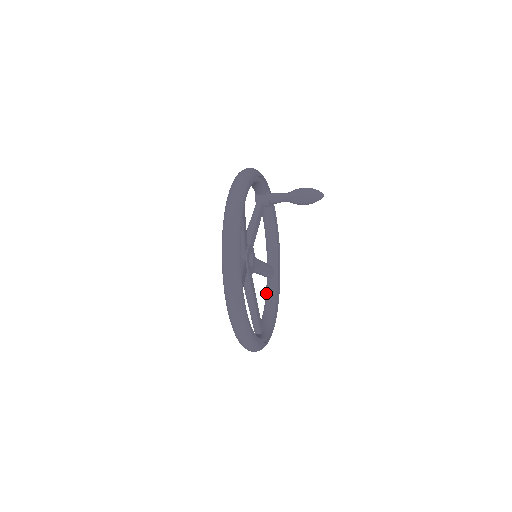
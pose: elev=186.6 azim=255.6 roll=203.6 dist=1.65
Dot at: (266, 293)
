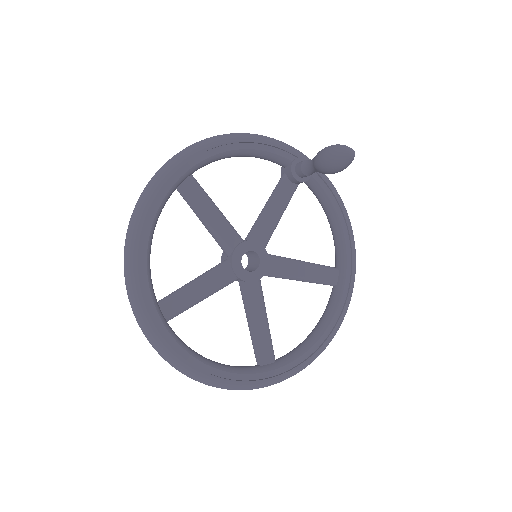
Dot at: (326, 307)
